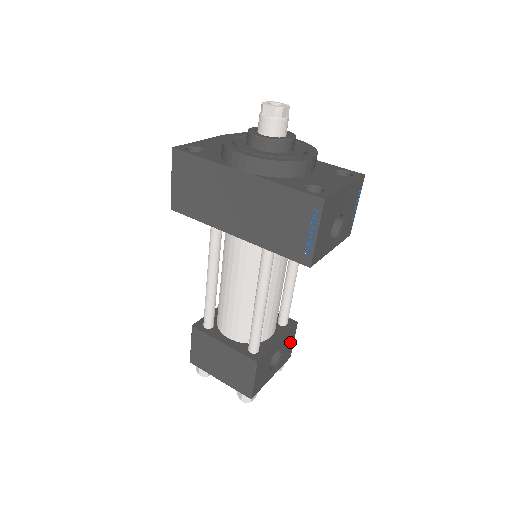
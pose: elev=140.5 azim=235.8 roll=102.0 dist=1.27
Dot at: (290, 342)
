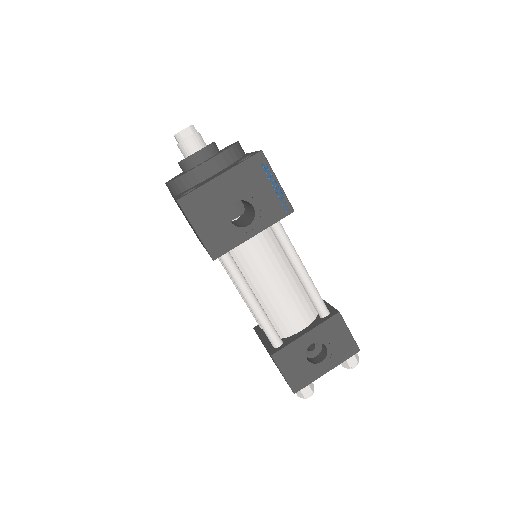
Dot at: (341, 334)
